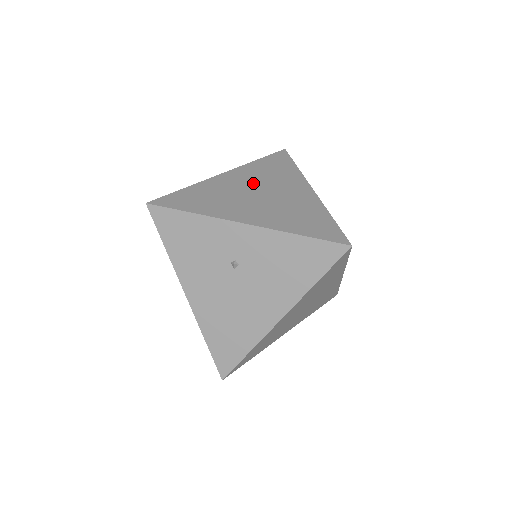
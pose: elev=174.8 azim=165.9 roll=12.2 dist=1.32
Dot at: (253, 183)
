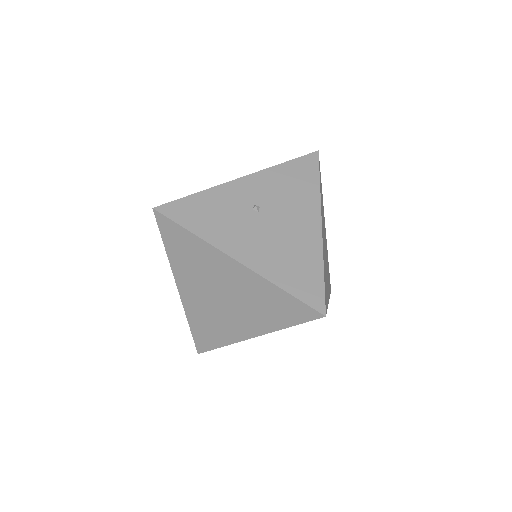
Dot at: occluded
